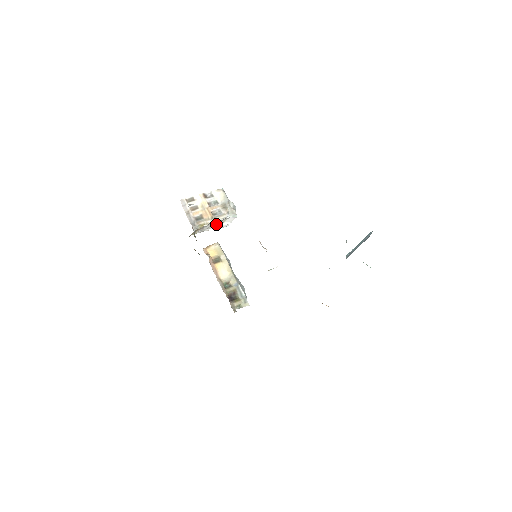
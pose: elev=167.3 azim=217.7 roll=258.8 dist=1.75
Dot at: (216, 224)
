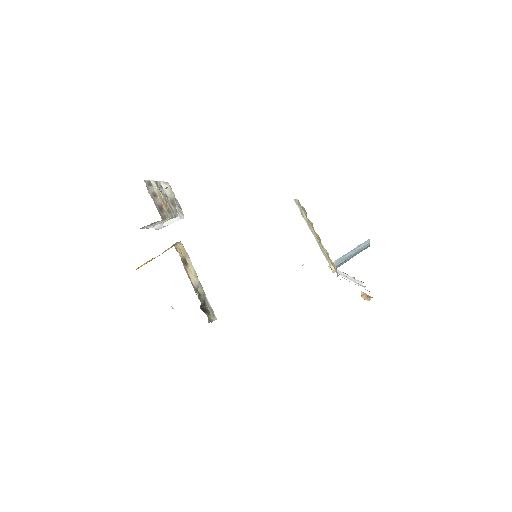
Dot at: occluded
